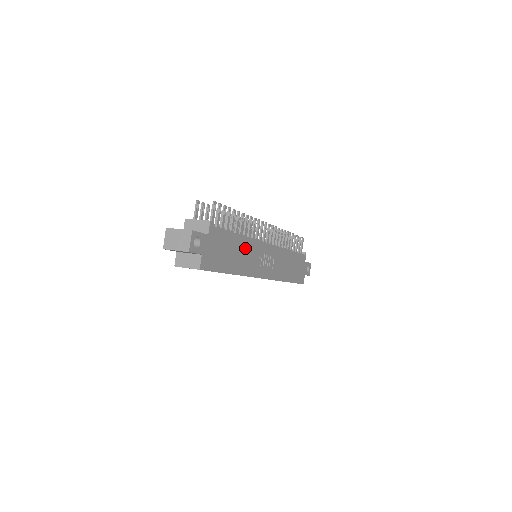
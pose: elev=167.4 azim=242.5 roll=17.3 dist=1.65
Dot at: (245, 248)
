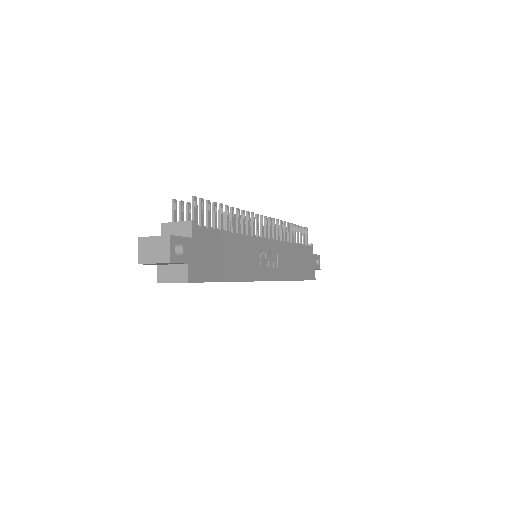
Dot at: (241, 248)
